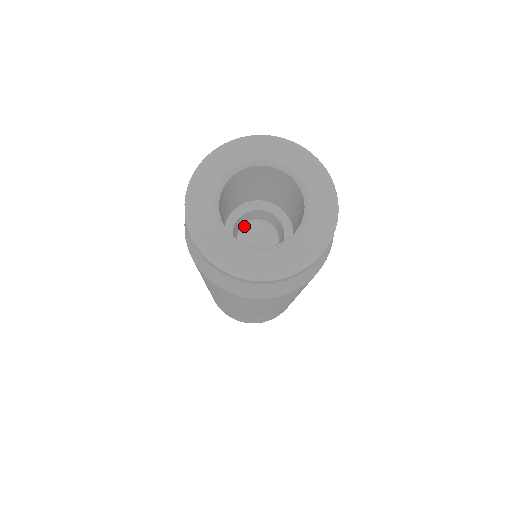
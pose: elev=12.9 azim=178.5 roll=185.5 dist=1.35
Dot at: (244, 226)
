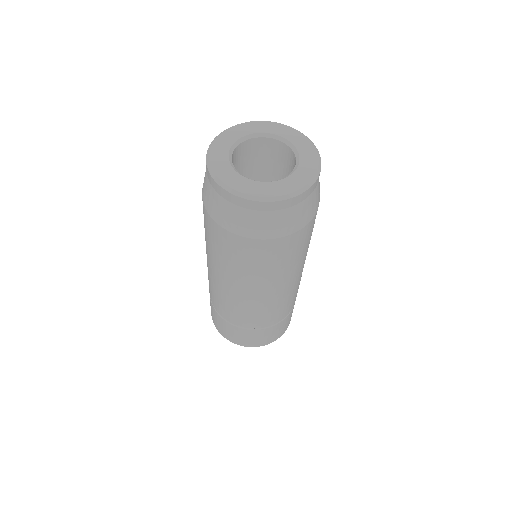
Dot at: occluded
